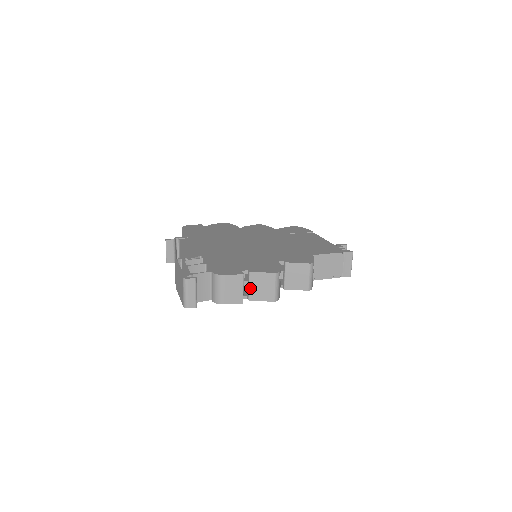
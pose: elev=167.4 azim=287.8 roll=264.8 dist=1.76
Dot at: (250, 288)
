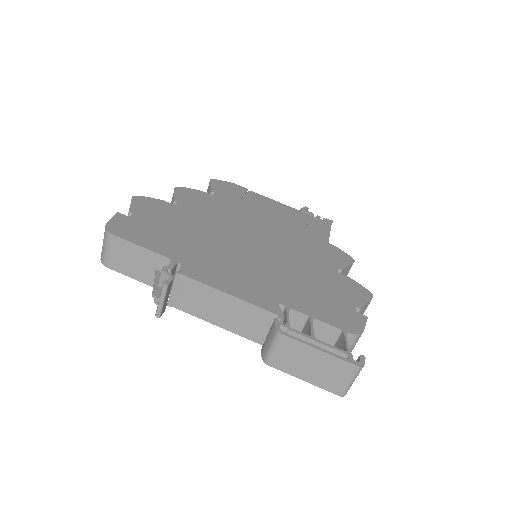
Dot at: occluded
